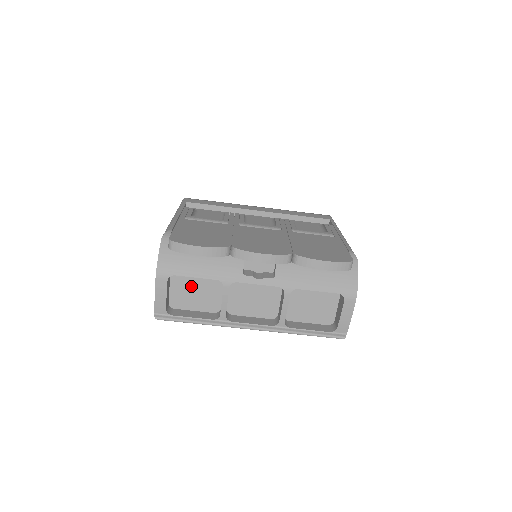
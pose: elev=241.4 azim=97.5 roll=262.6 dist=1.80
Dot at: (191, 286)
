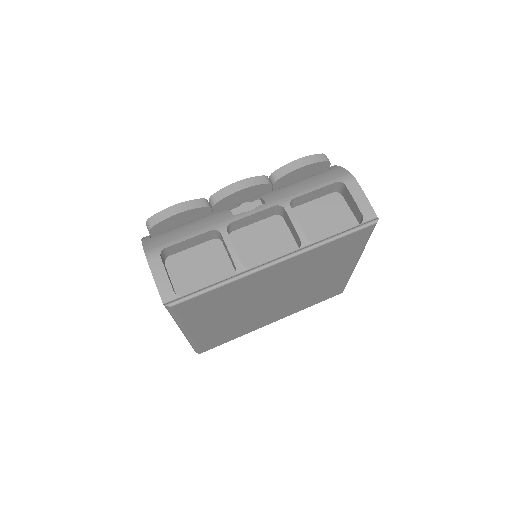
Dot at: (192, 266)
